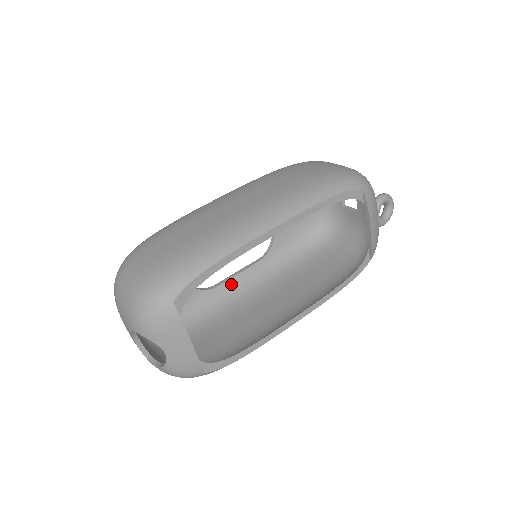
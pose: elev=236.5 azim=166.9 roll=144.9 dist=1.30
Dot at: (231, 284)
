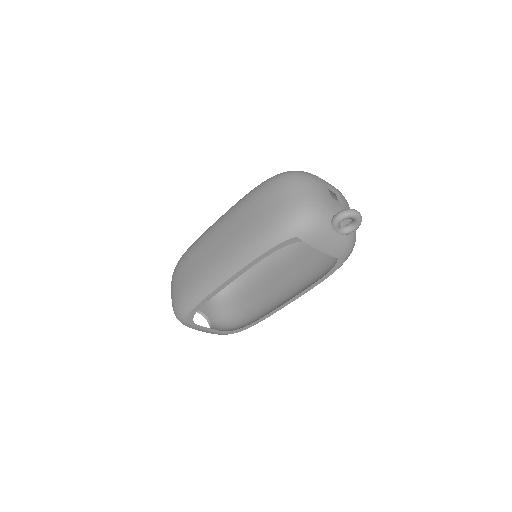
Dot at: occluded
